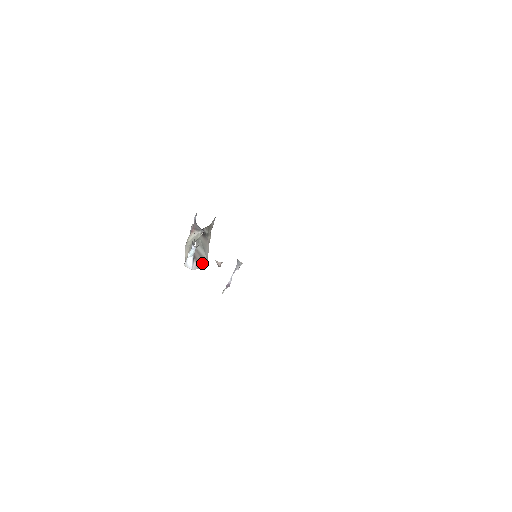
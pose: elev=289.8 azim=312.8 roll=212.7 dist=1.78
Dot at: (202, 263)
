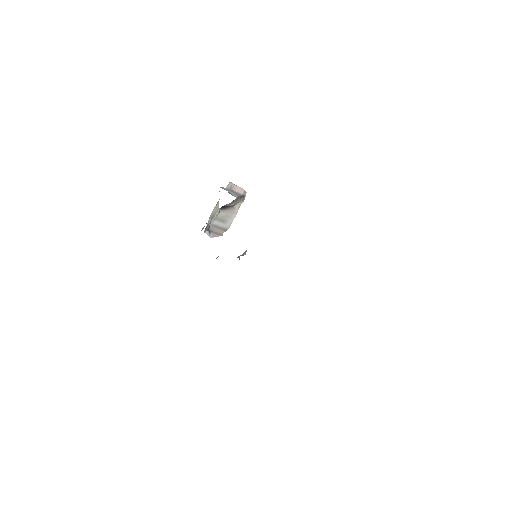
Dot at: (221, 232)
